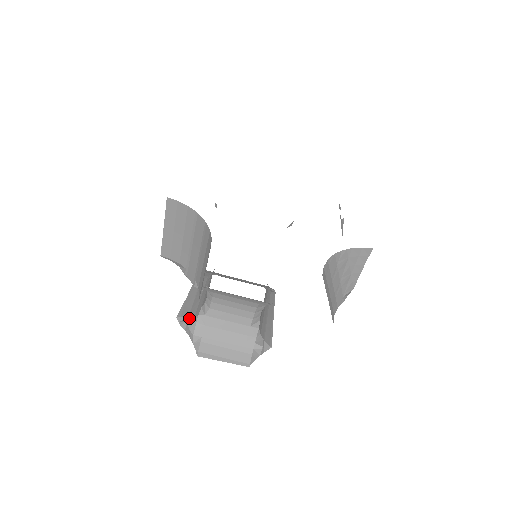
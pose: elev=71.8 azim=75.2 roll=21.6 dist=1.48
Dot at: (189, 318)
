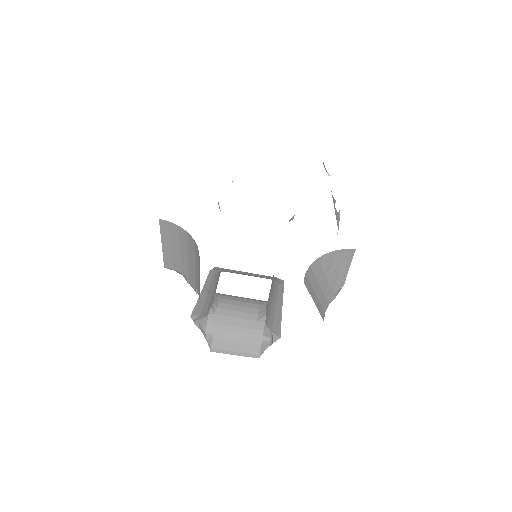
Dot at: (201, 317)
